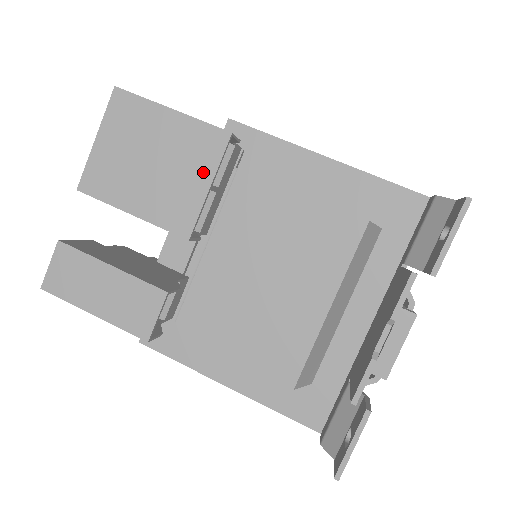
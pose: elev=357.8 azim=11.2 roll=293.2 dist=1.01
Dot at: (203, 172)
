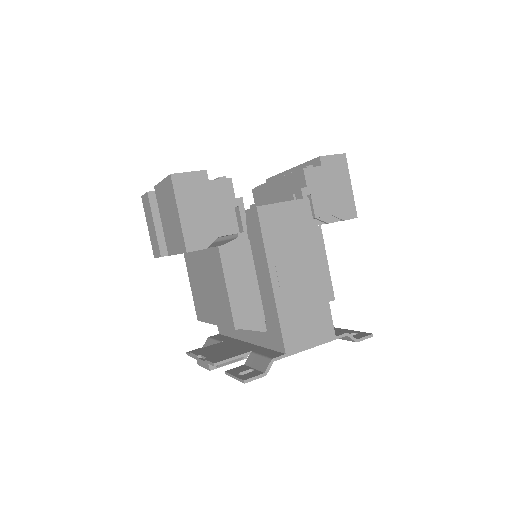
Dot at: (177, 247)
